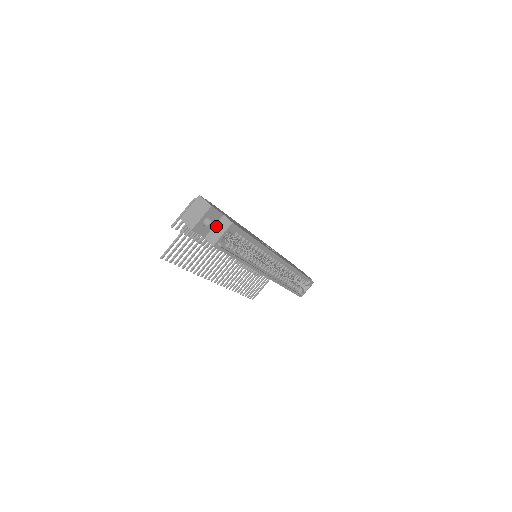
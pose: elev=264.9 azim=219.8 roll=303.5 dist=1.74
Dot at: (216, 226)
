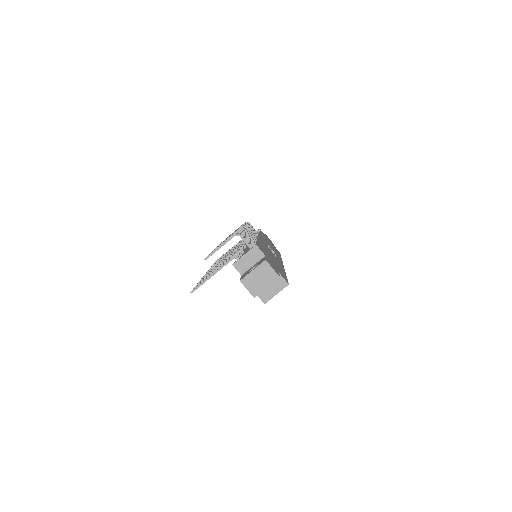
Dot at: occluded
